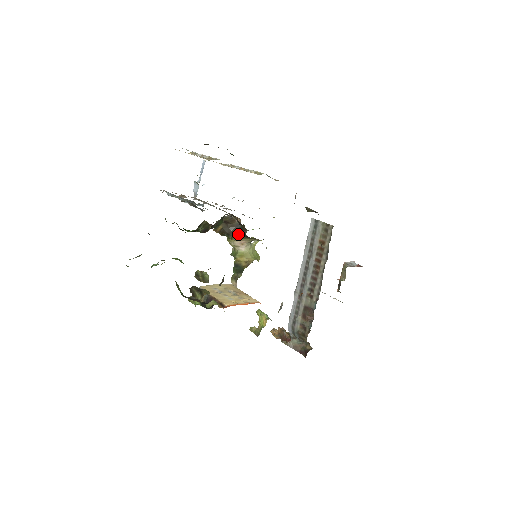
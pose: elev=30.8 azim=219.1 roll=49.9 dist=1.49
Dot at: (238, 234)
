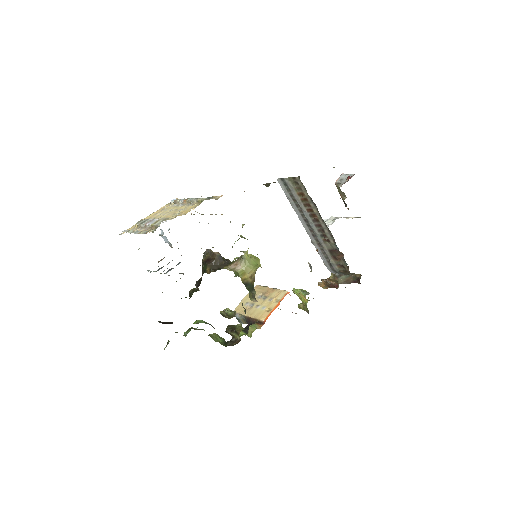
Dot at: (226, 263)
